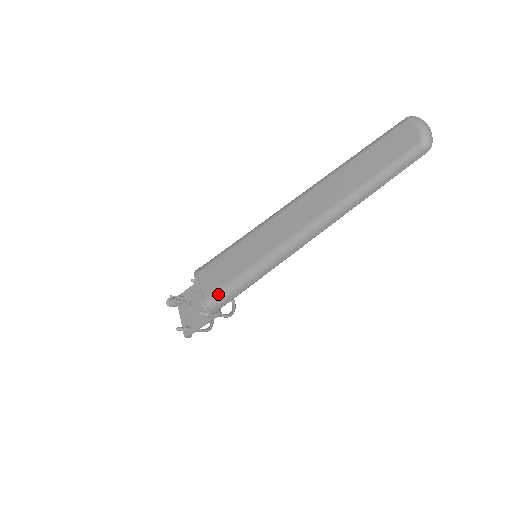
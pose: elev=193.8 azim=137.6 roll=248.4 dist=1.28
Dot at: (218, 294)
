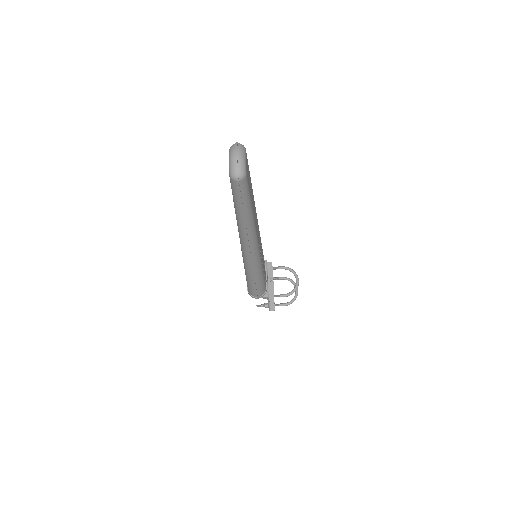
Dot at: (247, 286)
